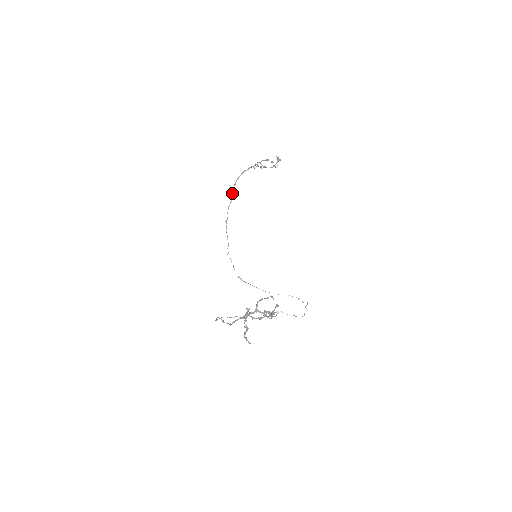
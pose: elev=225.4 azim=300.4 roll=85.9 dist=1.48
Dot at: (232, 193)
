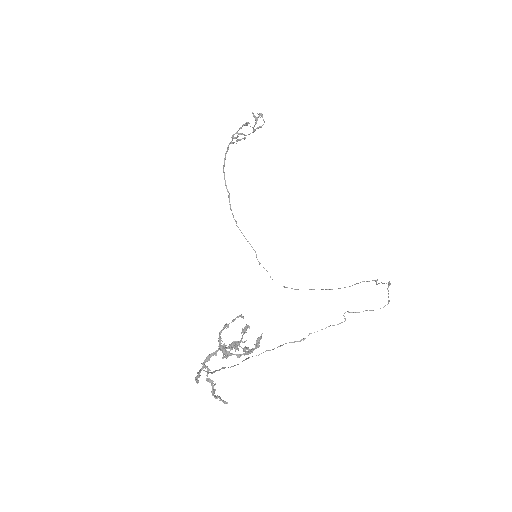
Dot at: (226, 188)
